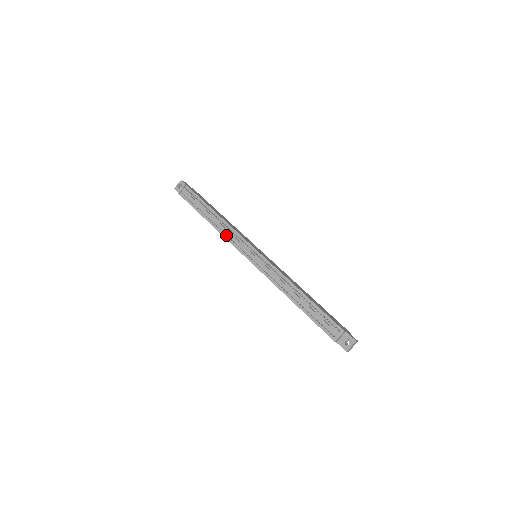
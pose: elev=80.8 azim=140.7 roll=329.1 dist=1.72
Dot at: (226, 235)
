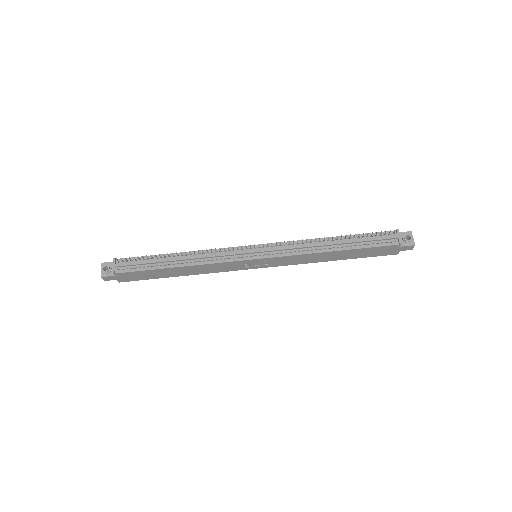
Dot at: (210, 260)
